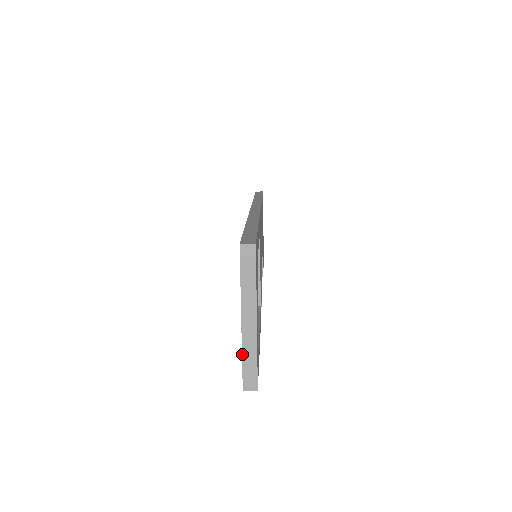
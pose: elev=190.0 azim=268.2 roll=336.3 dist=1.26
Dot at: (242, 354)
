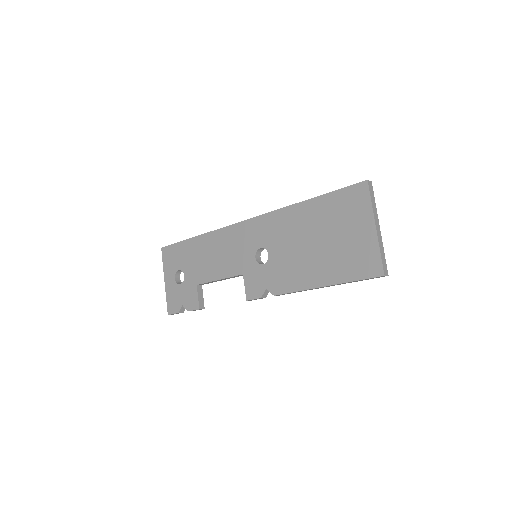
Dot at: (380, 250)
